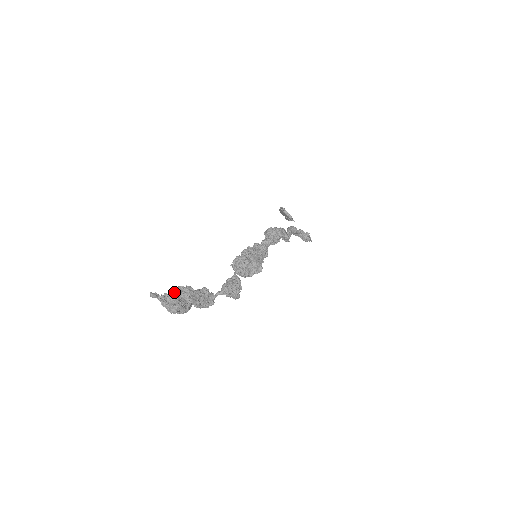
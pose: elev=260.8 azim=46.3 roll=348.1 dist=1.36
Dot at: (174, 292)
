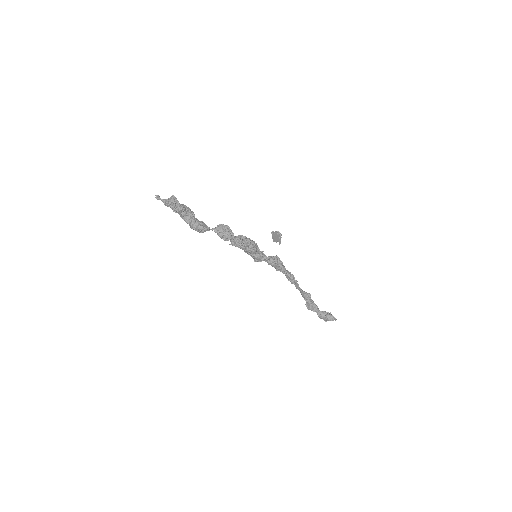
Dot at: occluded
